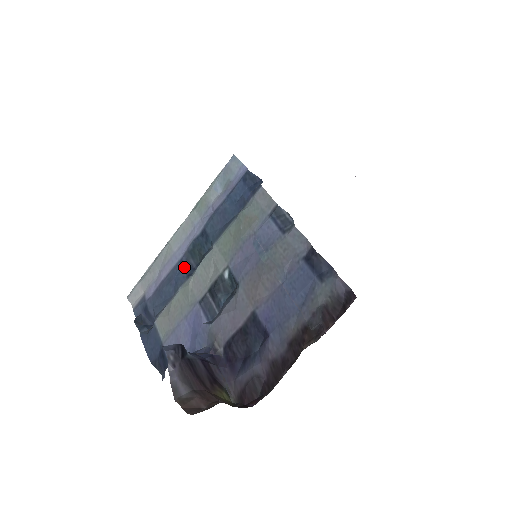
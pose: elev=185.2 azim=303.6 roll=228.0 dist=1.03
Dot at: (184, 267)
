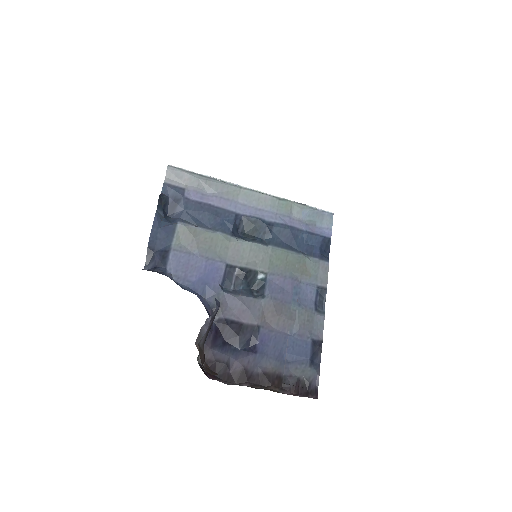
Dot at: (235, 223)
